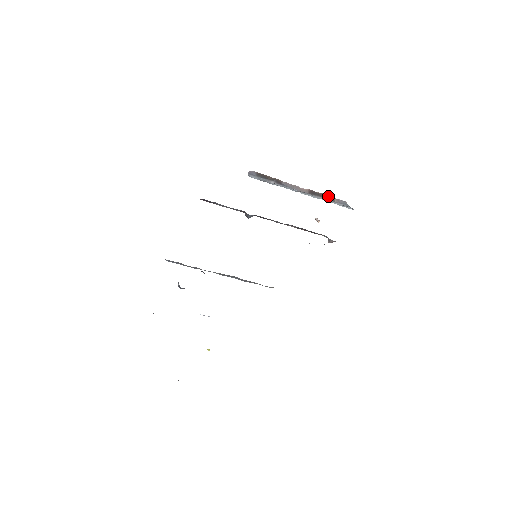
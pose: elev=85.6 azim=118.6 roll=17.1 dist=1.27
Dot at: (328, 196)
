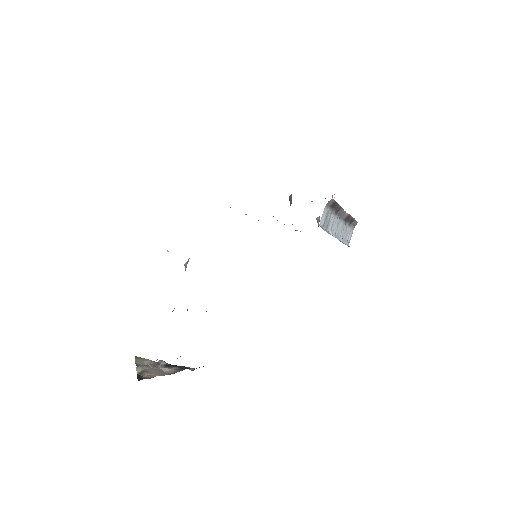
Dot at: (353, 220)
